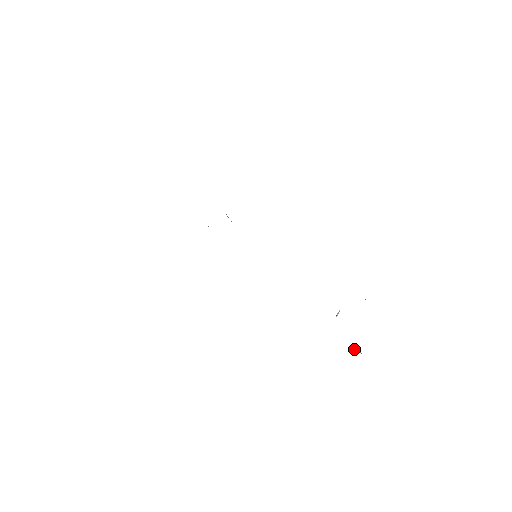
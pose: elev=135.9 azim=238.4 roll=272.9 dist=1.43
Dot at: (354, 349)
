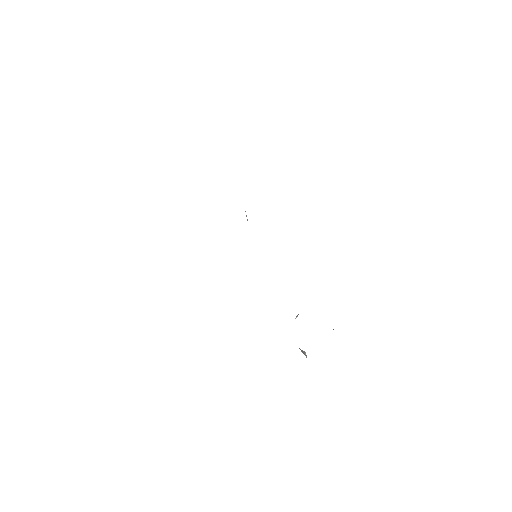
Dot at: (303, 353)
